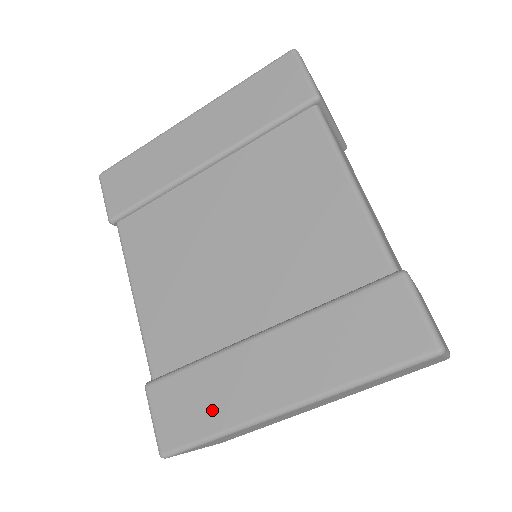
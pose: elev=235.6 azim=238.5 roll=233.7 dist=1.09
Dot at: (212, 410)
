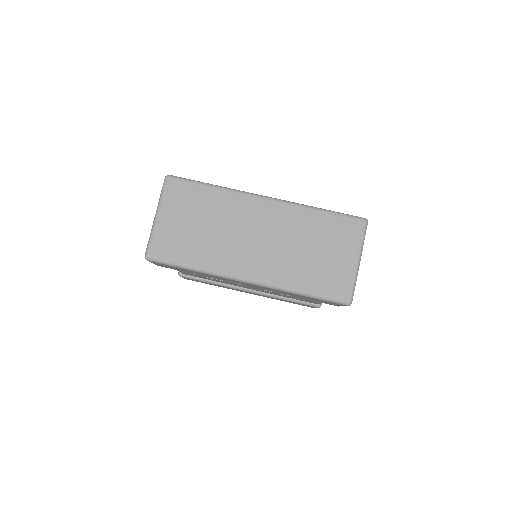
Dot at: occluded
